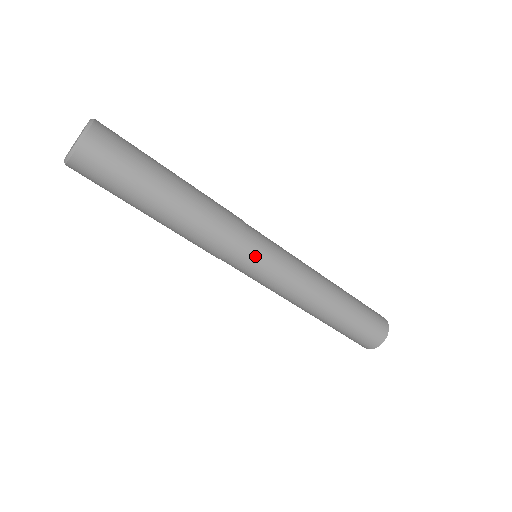
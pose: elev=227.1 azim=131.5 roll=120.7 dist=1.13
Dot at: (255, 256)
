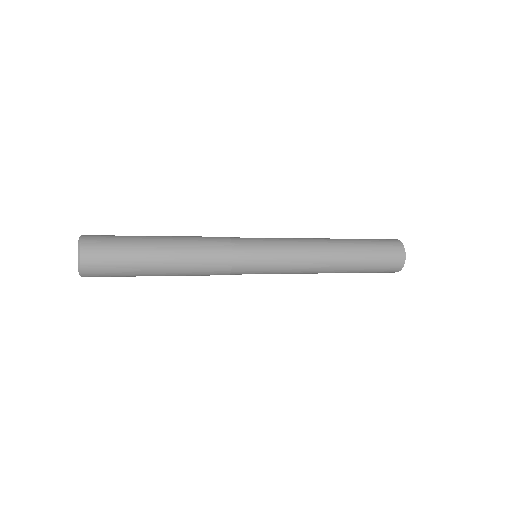
Dot at: (249, 272)
